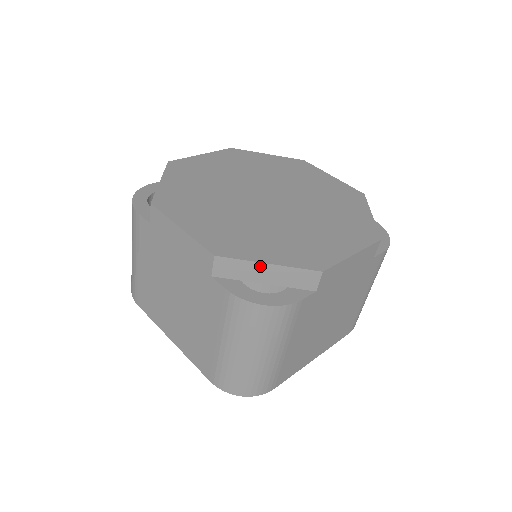
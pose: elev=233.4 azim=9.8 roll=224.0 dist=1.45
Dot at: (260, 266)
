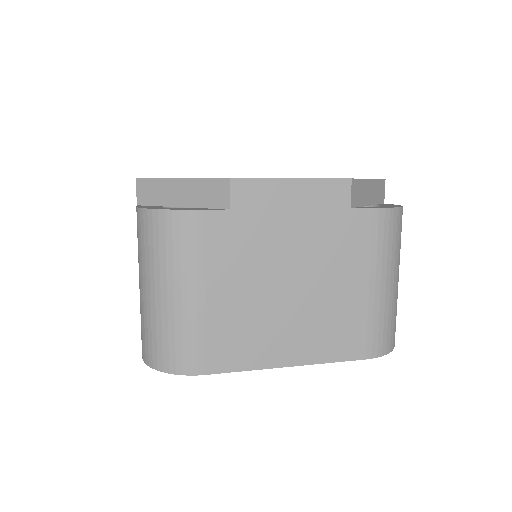
Dot at: (367, 184)
